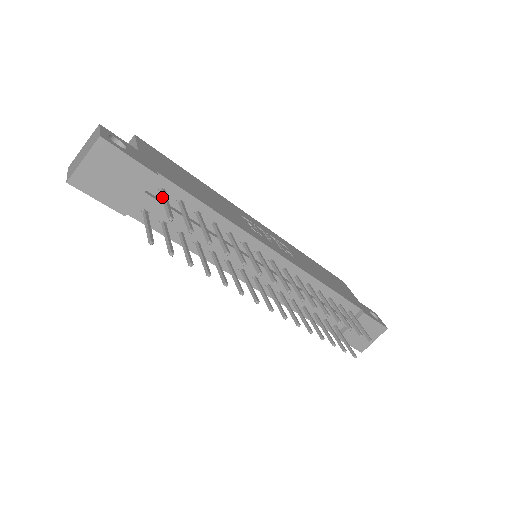
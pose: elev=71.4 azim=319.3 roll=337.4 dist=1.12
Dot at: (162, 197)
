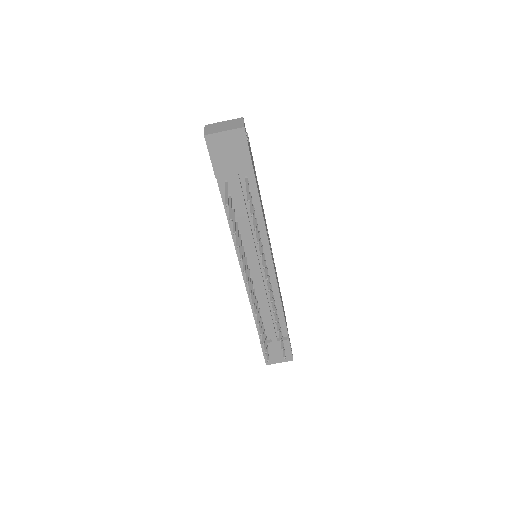
Dot at: (246, 184)
